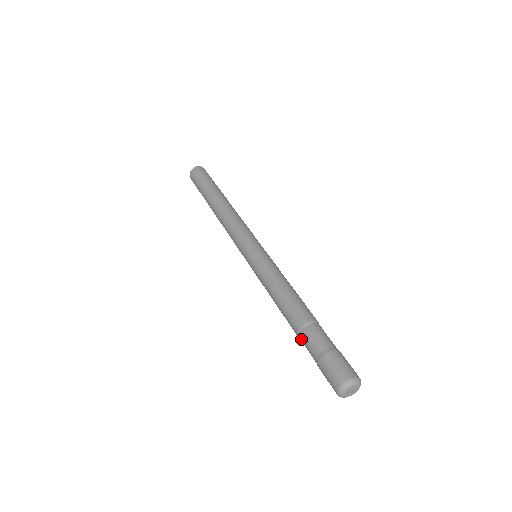
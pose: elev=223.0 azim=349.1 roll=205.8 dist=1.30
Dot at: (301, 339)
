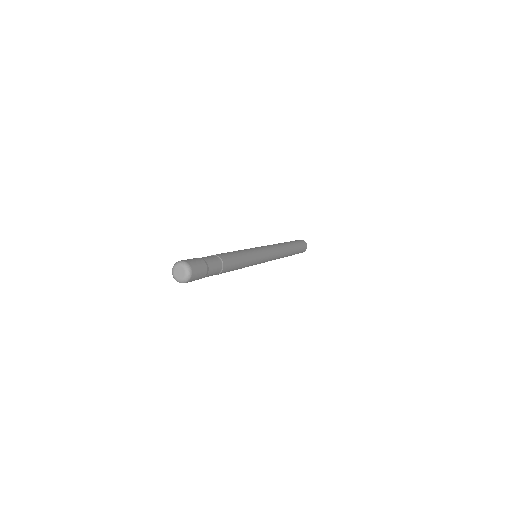
Dot at: occluded
